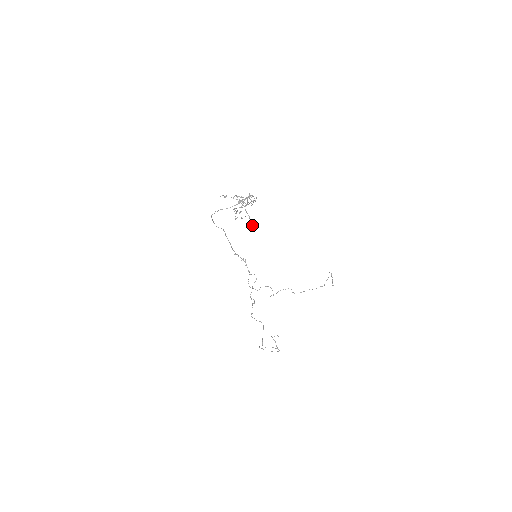
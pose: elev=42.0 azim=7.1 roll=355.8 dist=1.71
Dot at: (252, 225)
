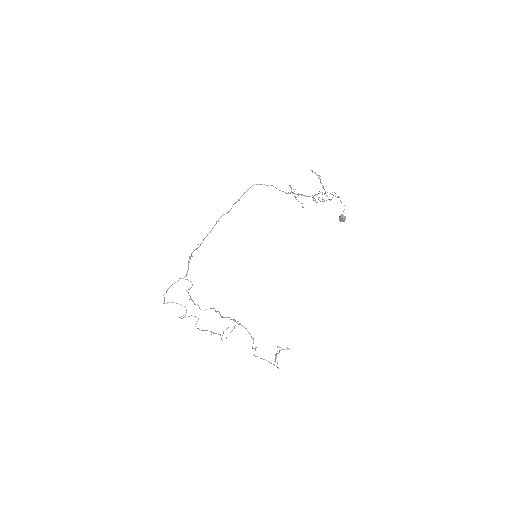
Dot at: (345, 217)
